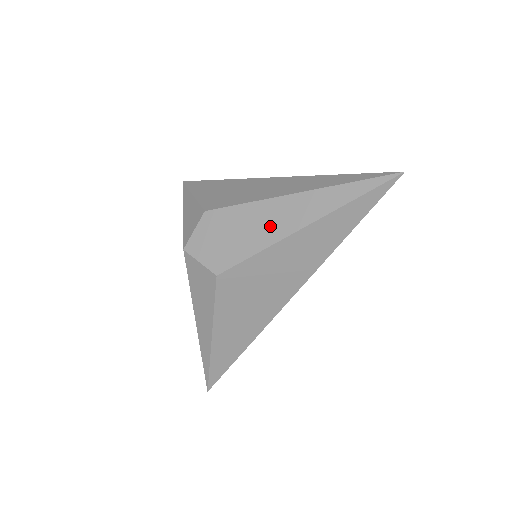
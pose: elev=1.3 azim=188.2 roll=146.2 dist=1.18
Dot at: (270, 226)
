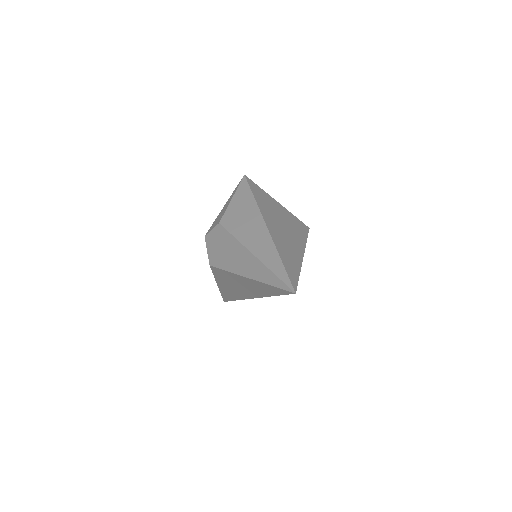
Dot at: (236, 261)
